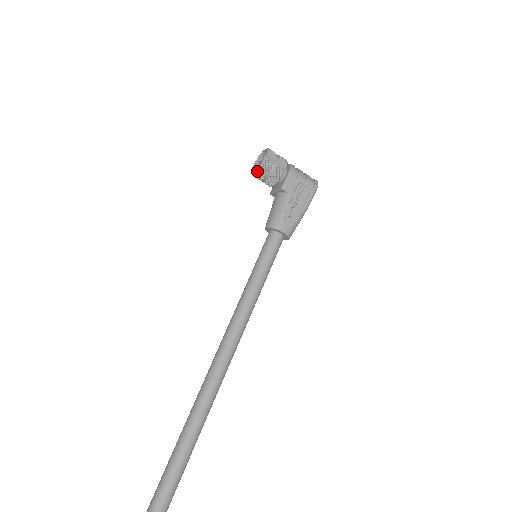
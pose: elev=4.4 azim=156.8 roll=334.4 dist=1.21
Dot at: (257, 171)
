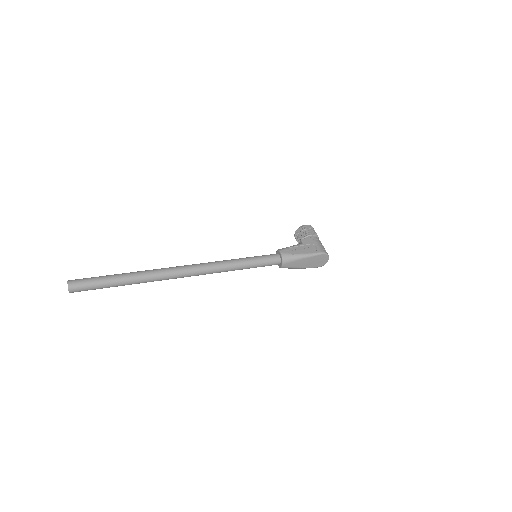
Dot at: (296, 230)
